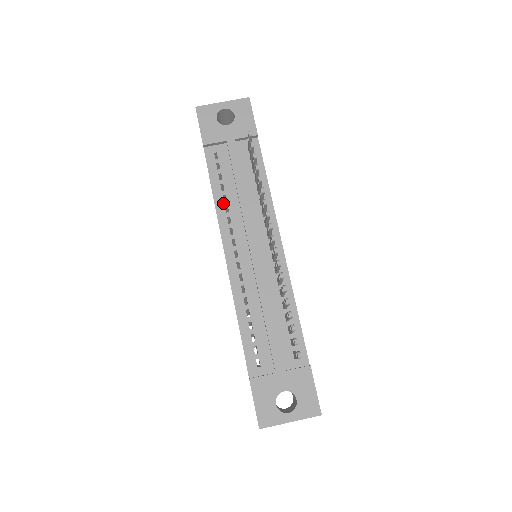
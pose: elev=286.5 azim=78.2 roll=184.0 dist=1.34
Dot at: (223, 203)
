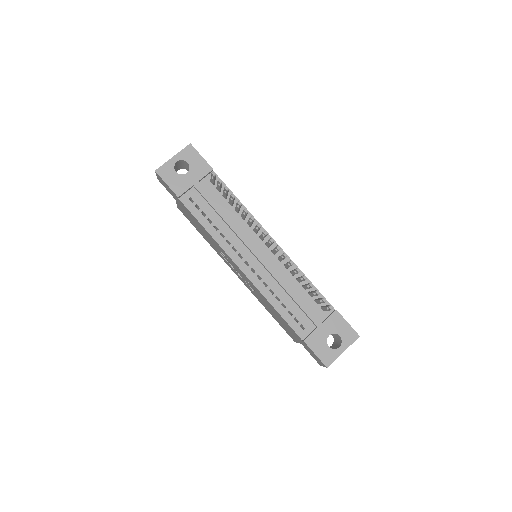
Dot at: (217, 232)
